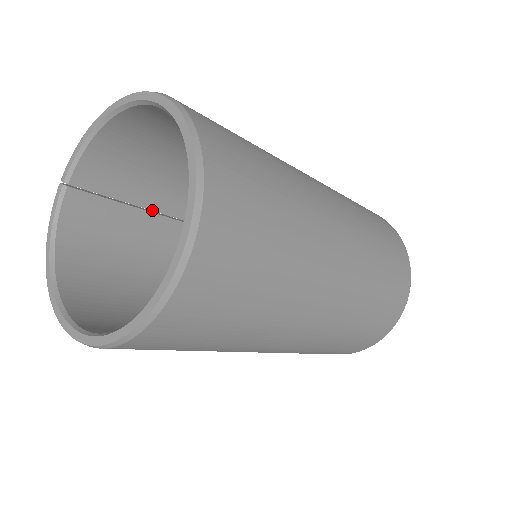
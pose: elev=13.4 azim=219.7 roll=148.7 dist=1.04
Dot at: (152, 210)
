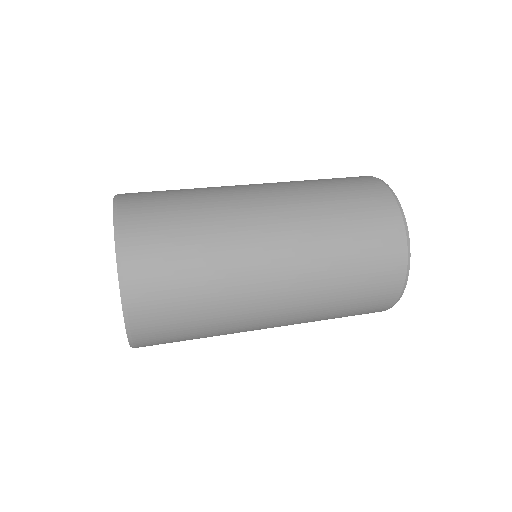
Dot at: occluded
